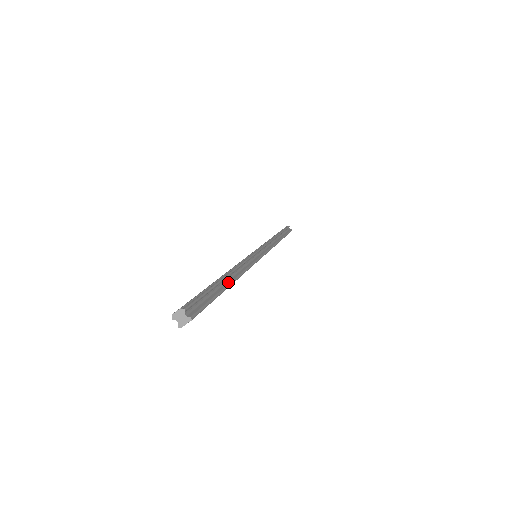
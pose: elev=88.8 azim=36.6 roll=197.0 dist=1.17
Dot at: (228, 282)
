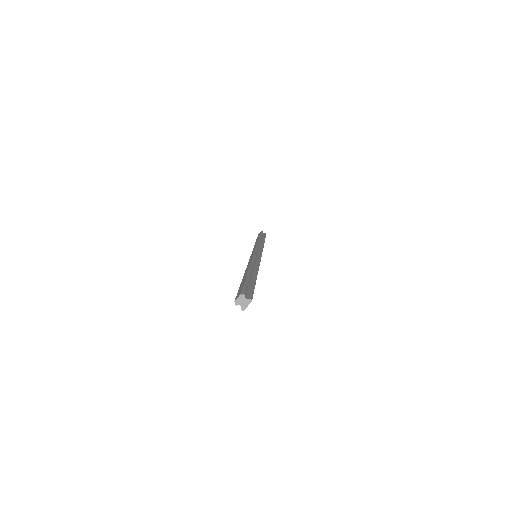
Dot at: (254, 275)
